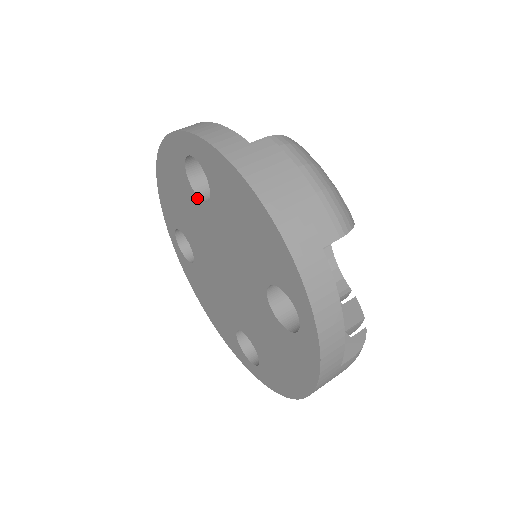
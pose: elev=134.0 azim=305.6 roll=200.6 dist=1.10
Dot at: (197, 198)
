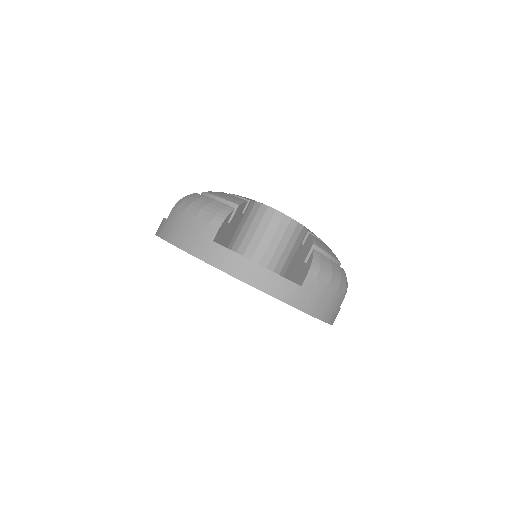
Dot at: occluded
